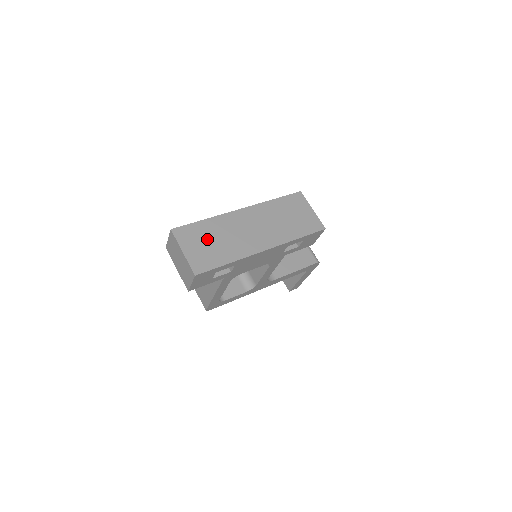
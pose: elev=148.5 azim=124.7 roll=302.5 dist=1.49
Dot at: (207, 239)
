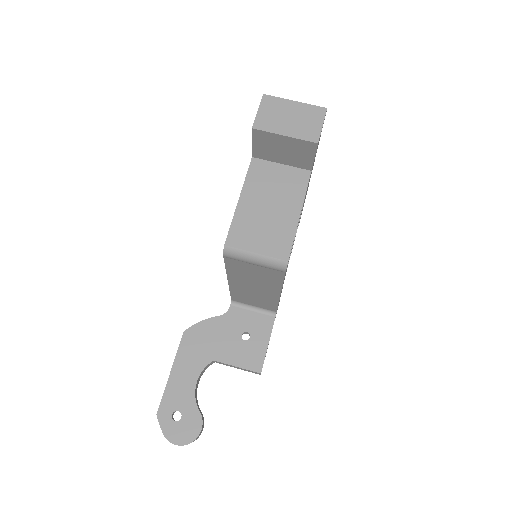
Dot at: occluded
